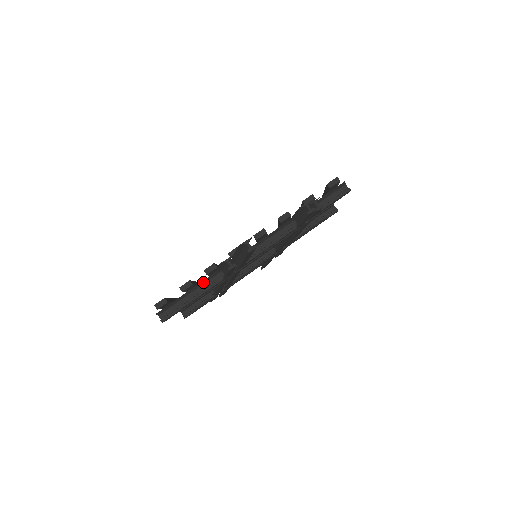
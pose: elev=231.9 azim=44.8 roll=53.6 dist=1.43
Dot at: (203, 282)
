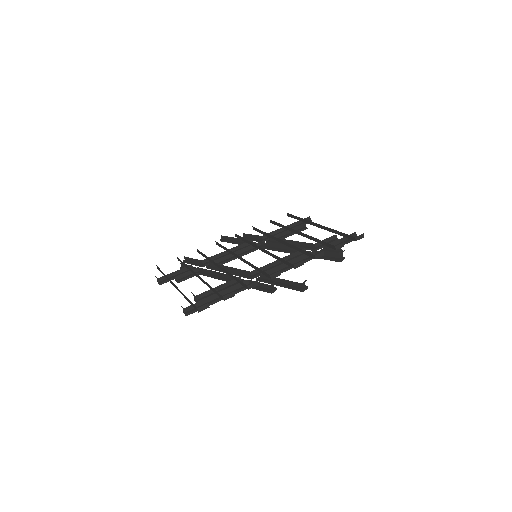
Dot at: (232, 287)
